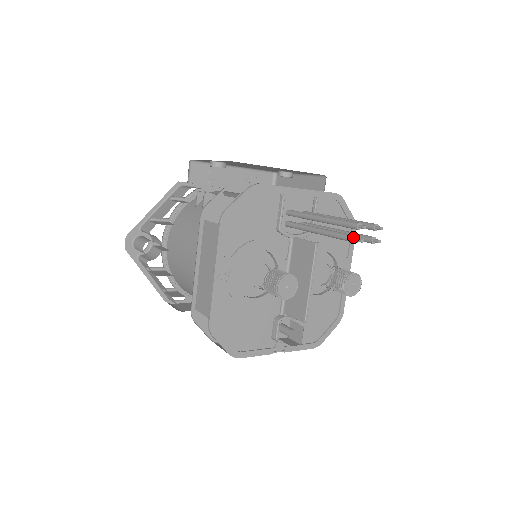
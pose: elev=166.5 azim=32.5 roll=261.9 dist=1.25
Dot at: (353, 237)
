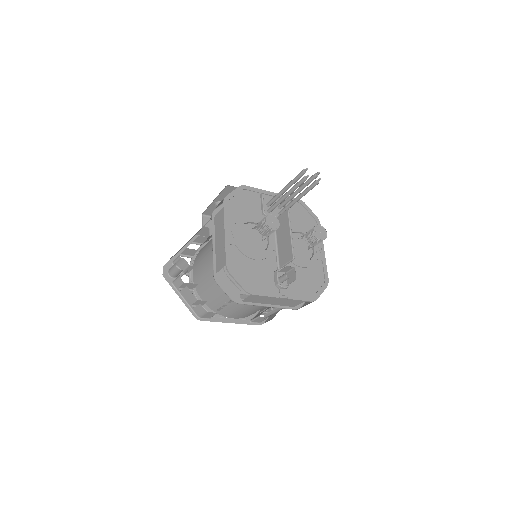
Dot at: (303, 177)
